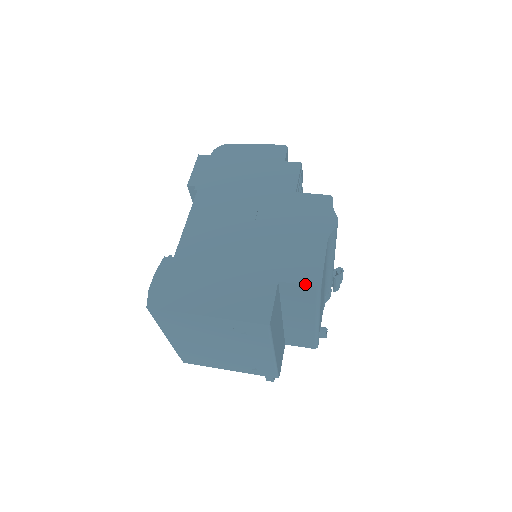
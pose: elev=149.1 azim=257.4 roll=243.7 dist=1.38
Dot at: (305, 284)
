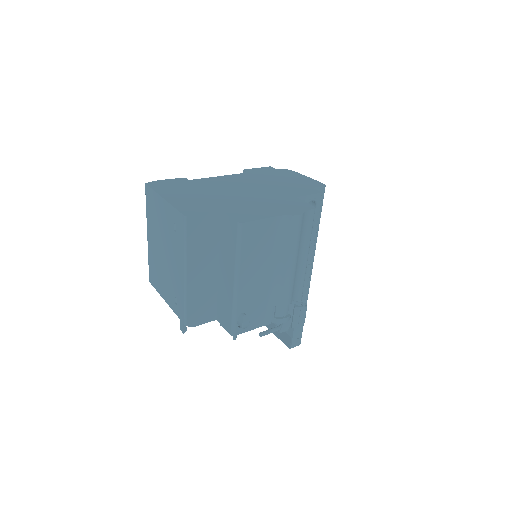
Dot at: (233, 218)
